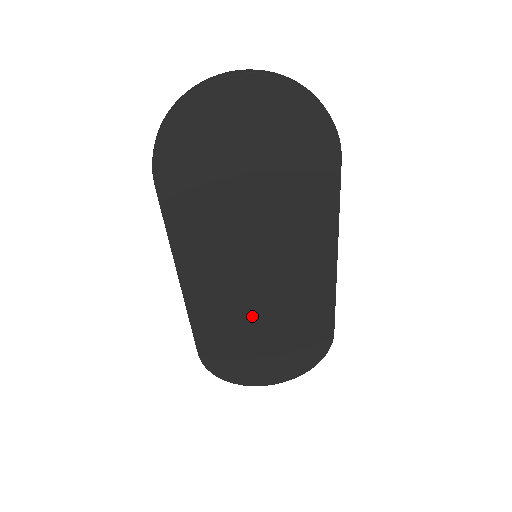
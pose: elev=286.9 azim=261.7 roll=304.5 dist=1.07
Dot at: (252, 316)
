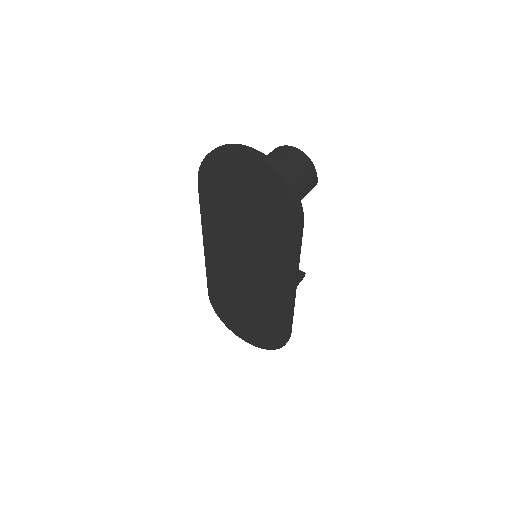
Dot at: (240, 290)
